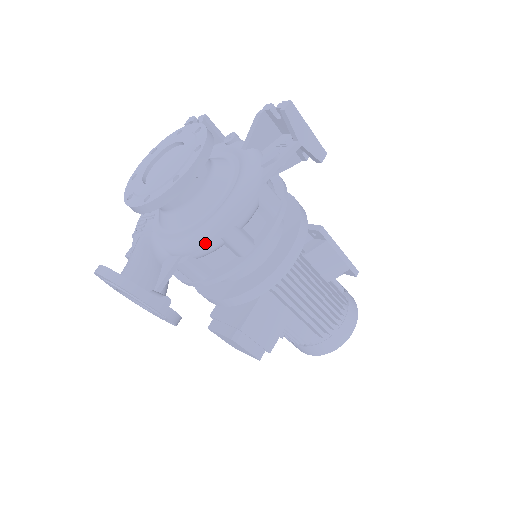
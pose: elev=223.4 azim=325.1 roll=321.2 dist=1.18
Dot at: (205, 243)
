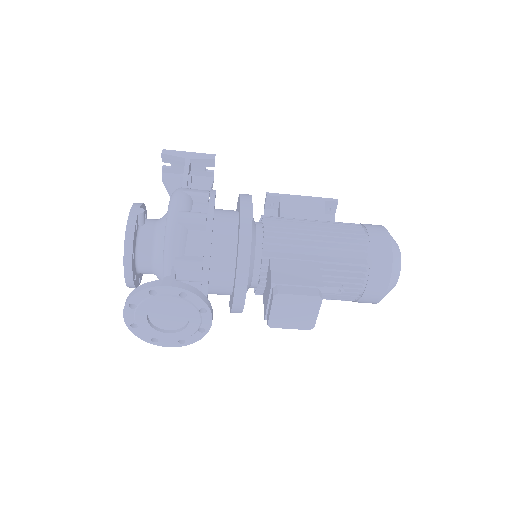
Dot at: (172, 236)
